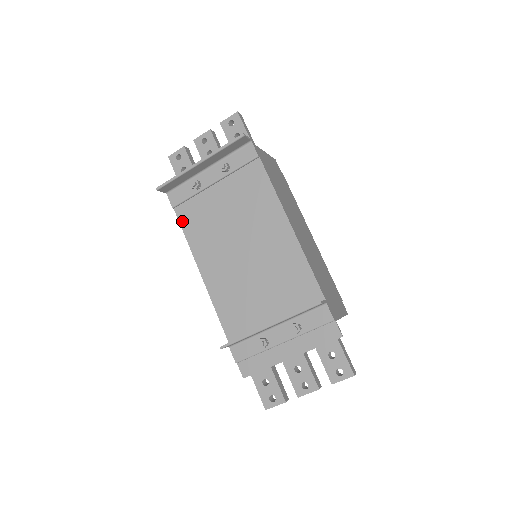
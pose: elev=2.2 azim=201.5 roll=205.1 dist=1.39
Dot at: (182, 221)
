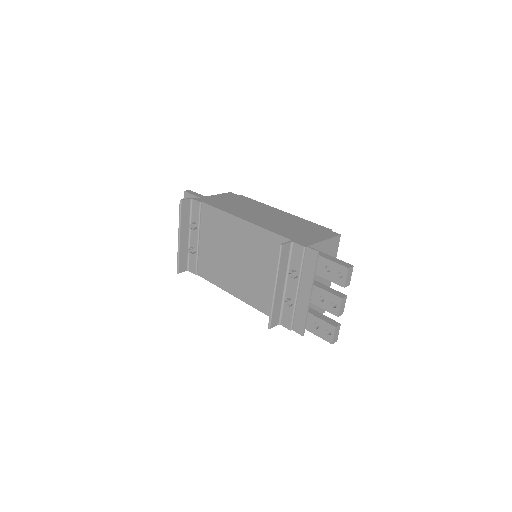
Dot at: (205, 277)
